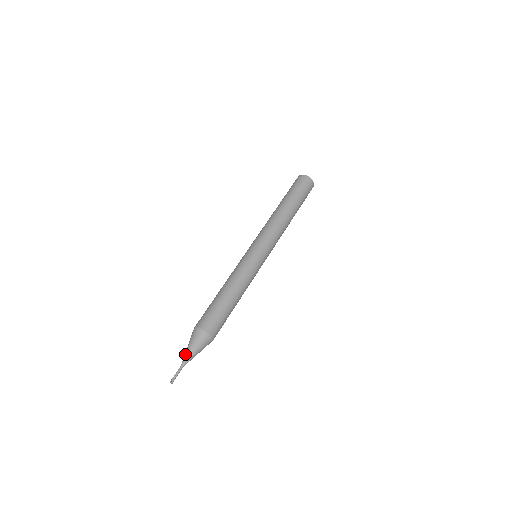
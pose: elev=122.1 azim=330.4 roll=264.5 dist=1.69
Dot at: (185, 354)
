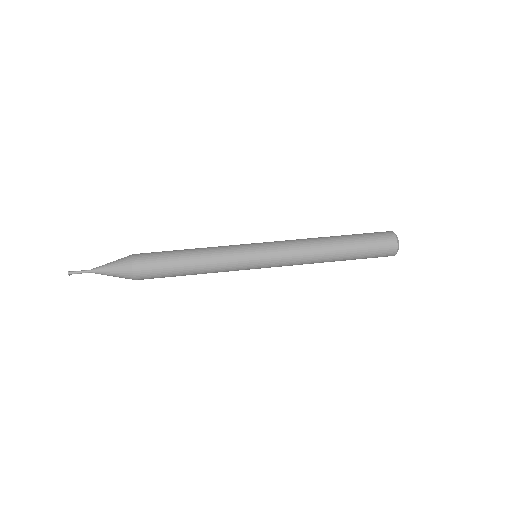
Dot at: (103, 265)
